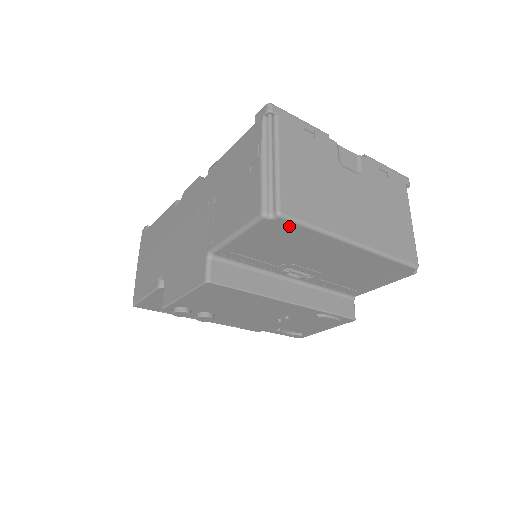
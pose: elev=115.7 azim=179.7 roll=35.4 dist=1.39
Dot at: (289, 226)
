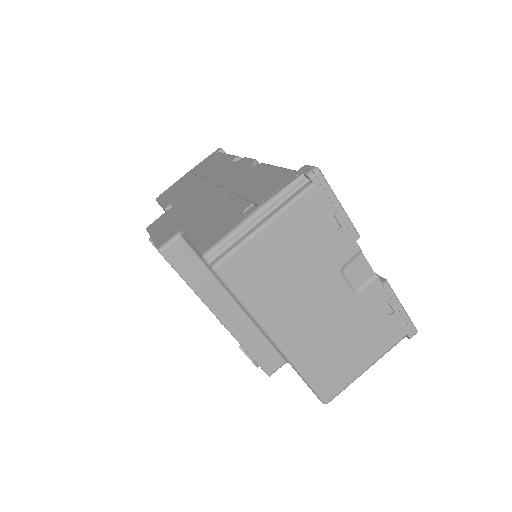
Dot at: occluded
